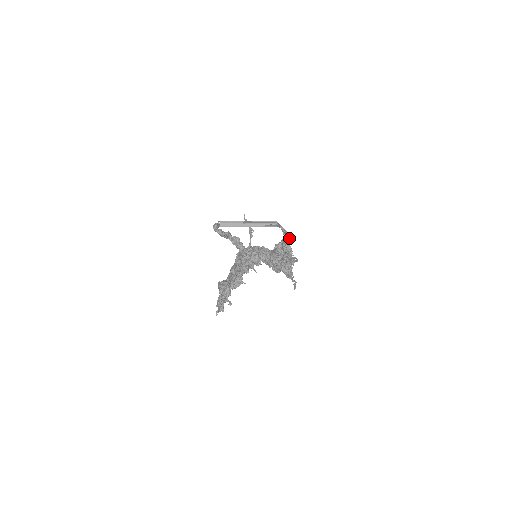
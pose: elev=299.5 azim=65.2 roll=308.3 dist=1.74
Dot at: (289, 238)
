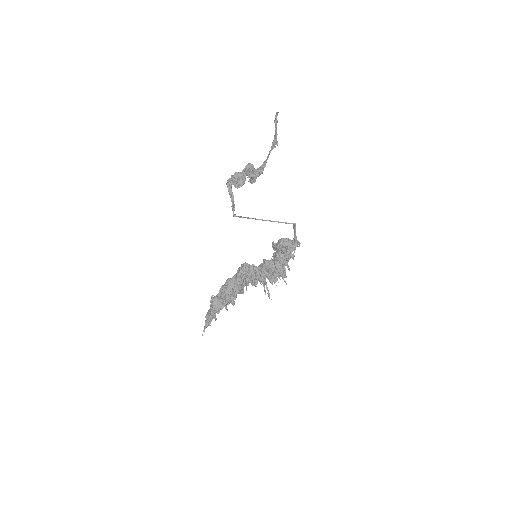
Dot at: (295, 249)
